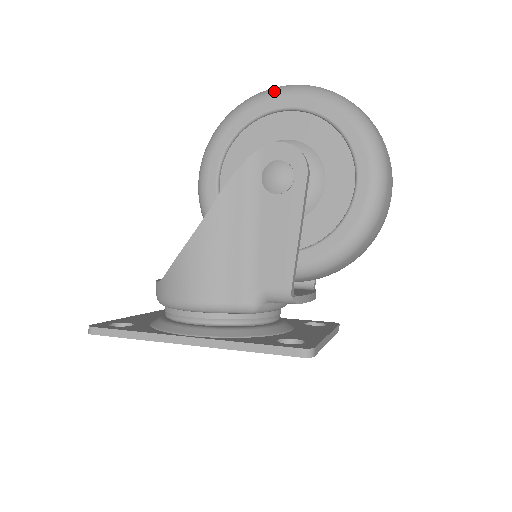
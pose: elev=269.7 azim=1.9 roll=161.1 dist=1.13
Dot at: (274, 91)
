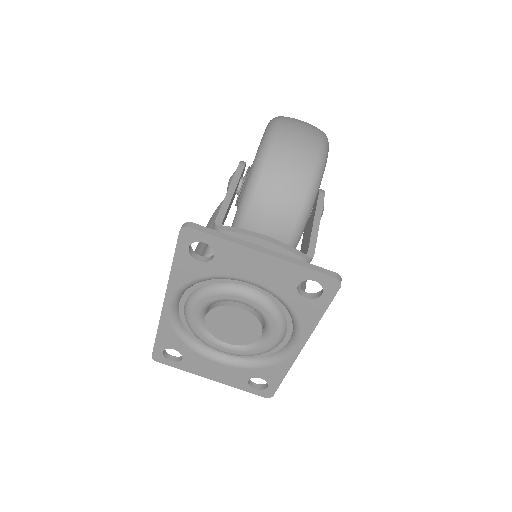
Dot at: occluded
